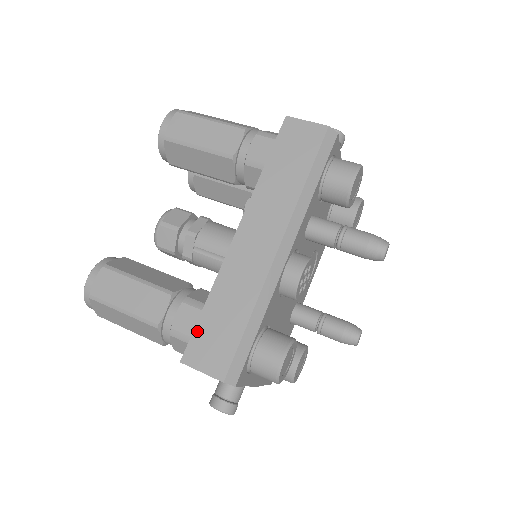
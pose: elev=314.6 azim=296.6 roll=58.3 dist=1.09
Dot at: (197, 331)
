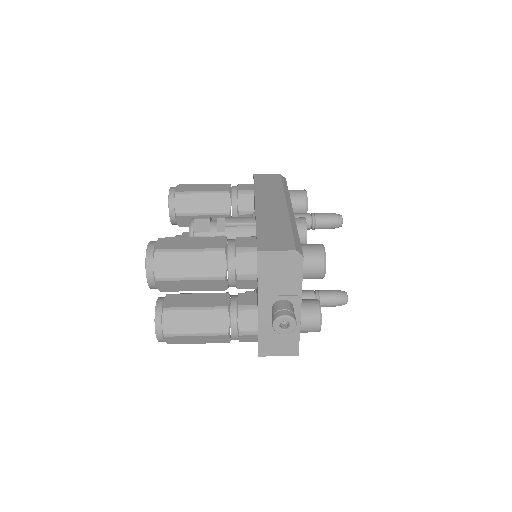
Dot at: (259, 238)
